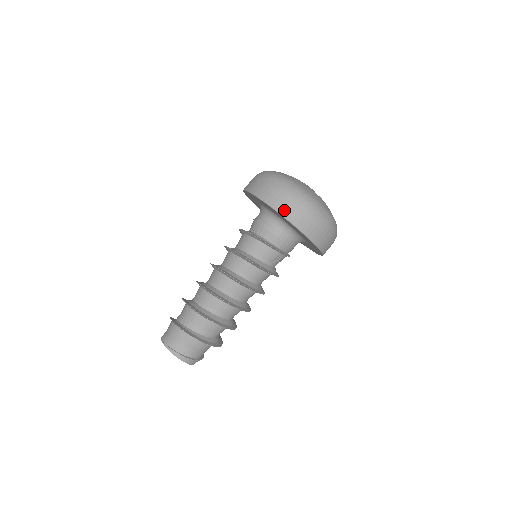
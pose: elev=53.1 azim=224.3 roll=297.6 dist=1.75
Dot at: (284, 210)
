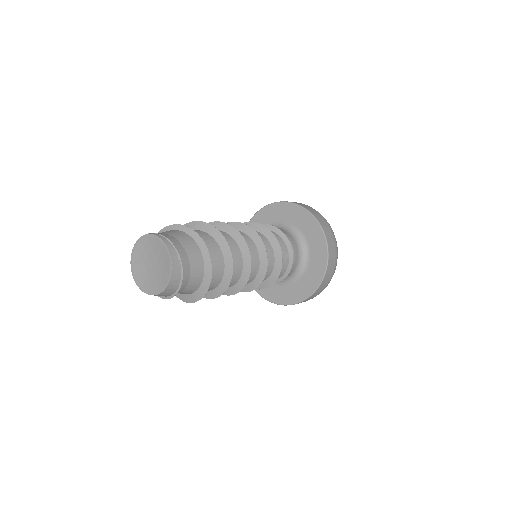
Dot at: (306, 207)
